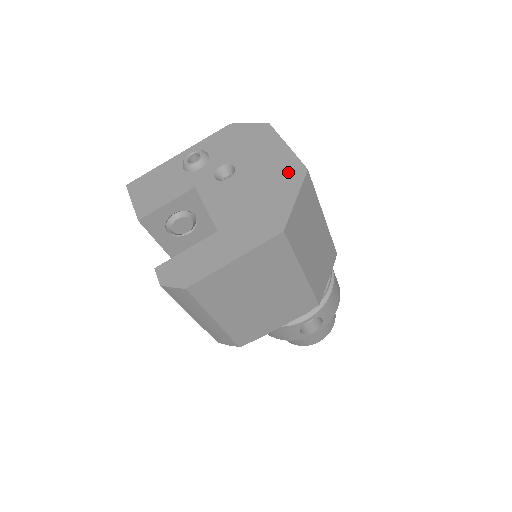
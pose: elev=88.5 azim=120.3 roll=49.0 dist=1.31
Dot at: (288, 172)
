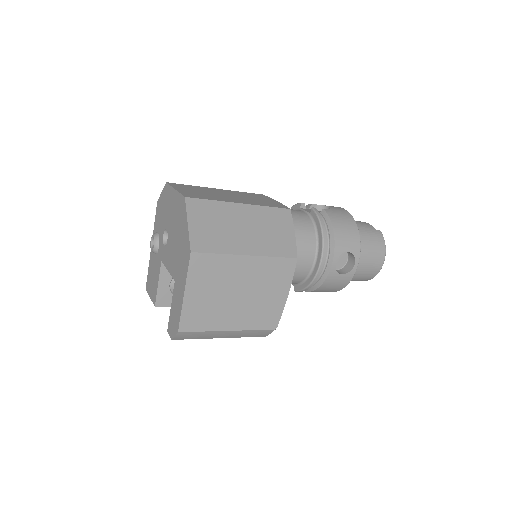
Dot at: (180, 208)
